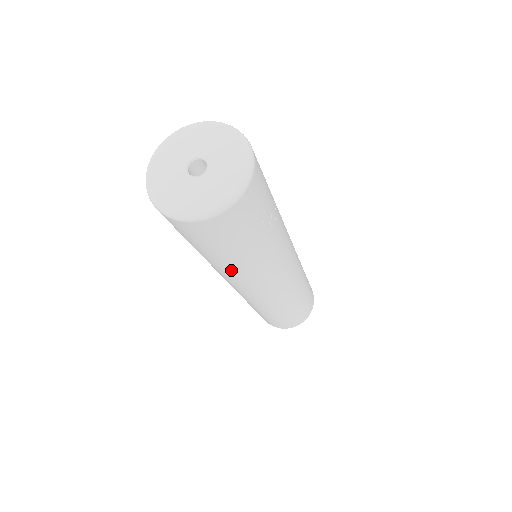
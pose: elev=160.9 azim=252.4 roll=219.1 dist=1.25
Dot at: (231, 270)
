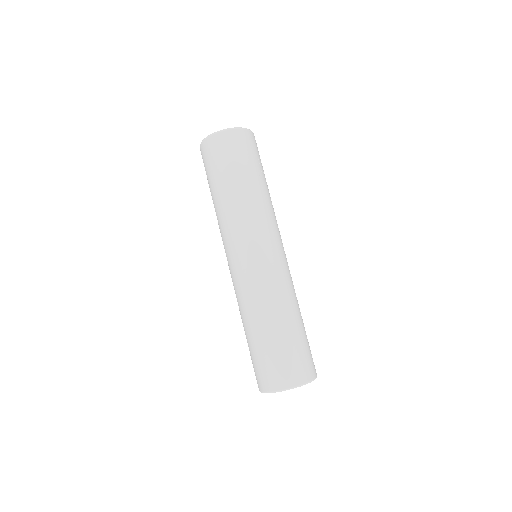
Dot at: (232, 204)
